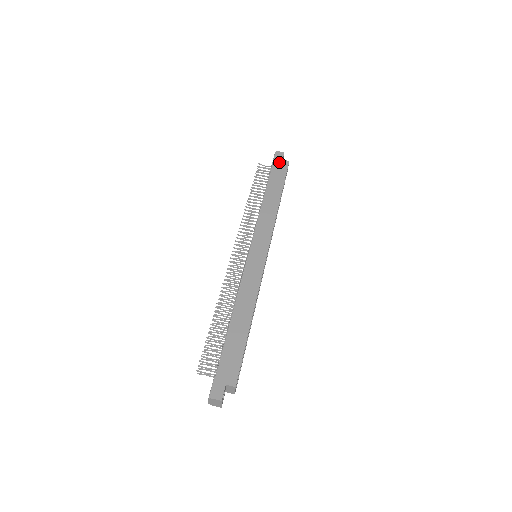
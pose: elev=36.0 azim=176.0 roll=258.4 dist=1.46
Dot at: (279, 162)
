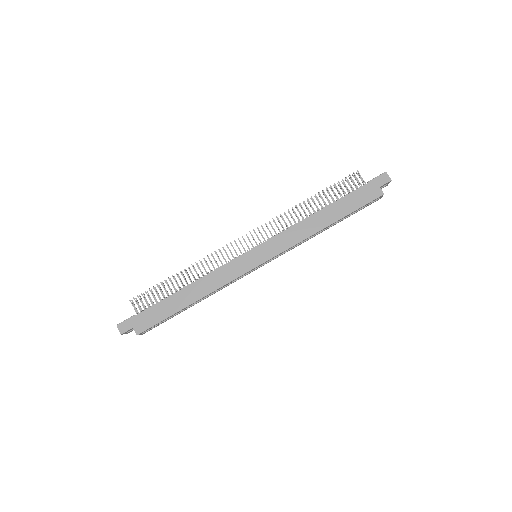
Dot at: (373, 187)
